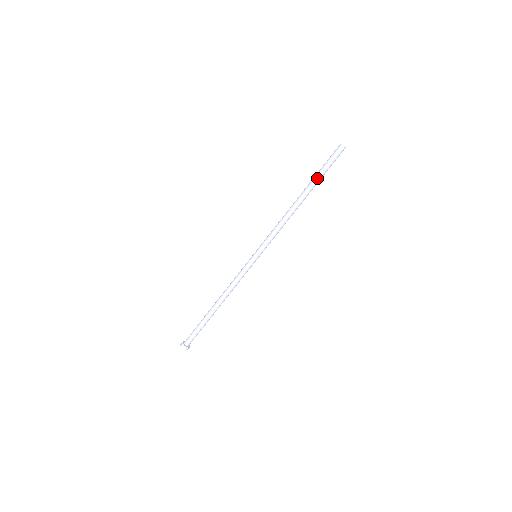
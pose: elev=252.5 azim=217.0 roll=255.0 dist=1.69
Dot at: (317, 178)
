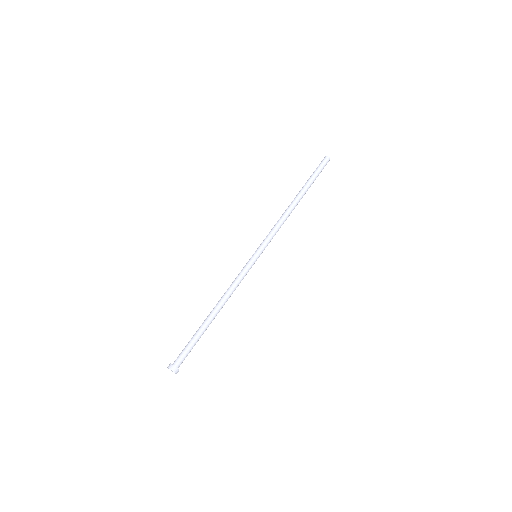
Dot at: (309, 181)
